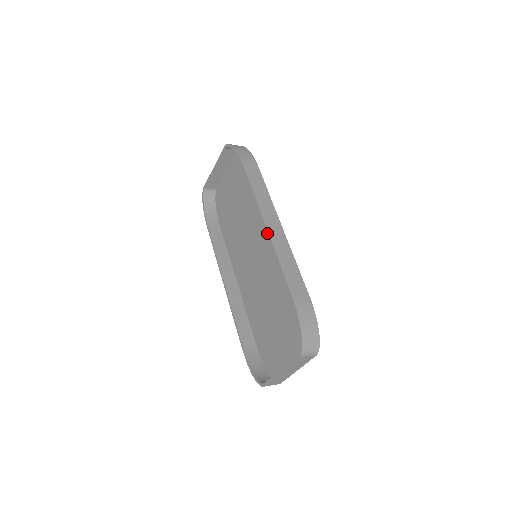
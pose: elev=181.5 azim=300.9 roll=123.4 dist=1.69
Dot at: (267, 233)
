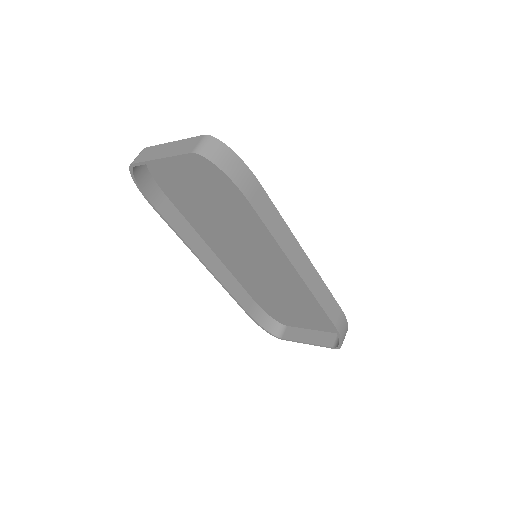
Dot at: (301, 280)
